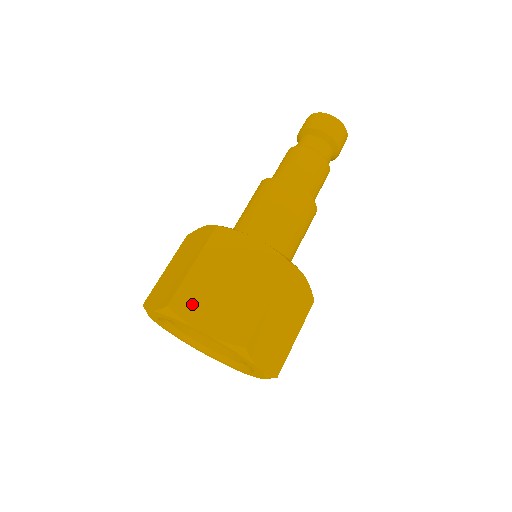
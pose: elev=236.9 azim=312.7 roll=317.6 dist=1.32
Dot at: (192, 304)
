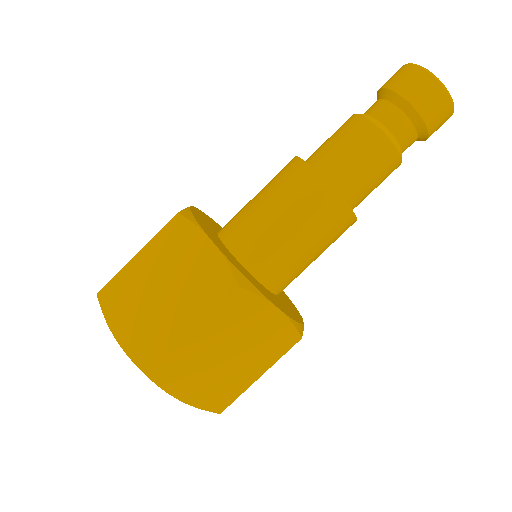
Dot at: (118, 301)
